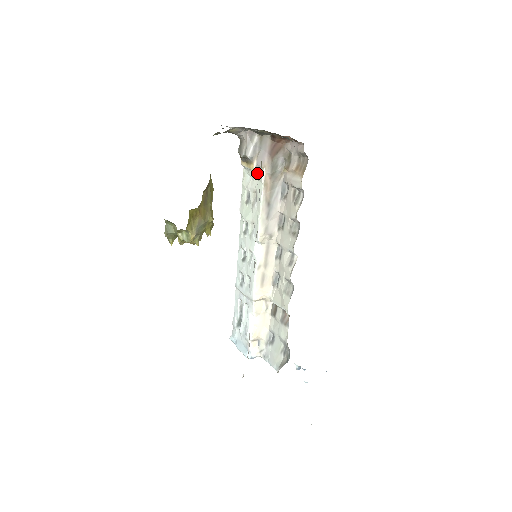
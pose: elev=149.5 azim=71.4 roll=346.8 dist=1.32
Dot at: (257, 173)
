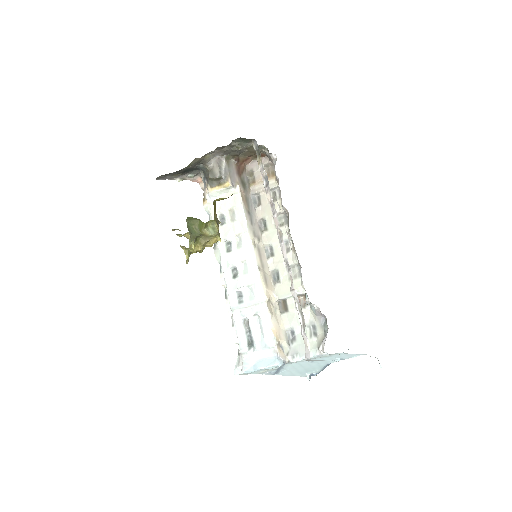
Dot at: (230, 192)
